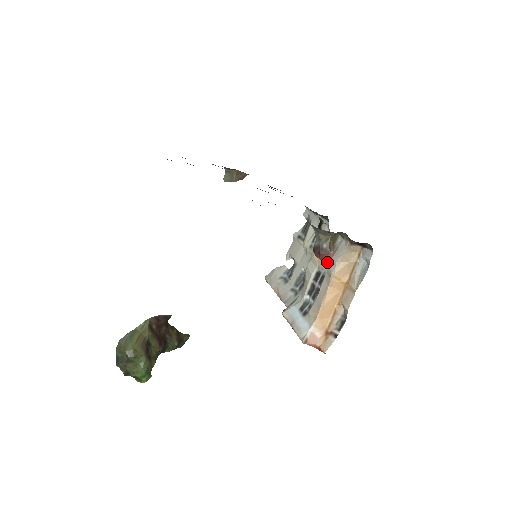
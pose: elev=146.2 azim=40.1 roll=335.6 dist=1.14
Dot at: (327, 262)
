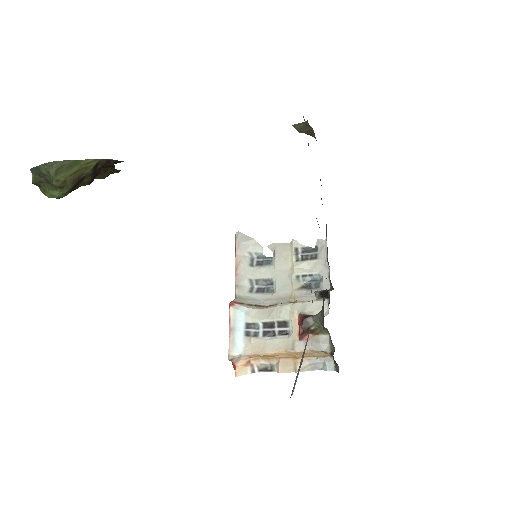
Dot at: (301, 338)
